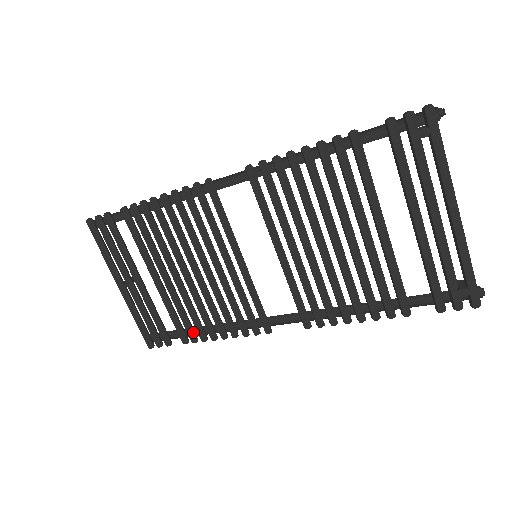
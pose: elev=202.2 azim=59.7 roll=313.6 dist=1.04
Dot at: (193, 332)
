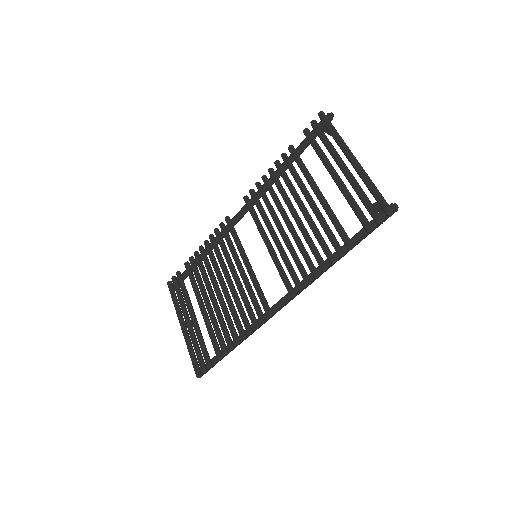
Dot at: (224, 345)
